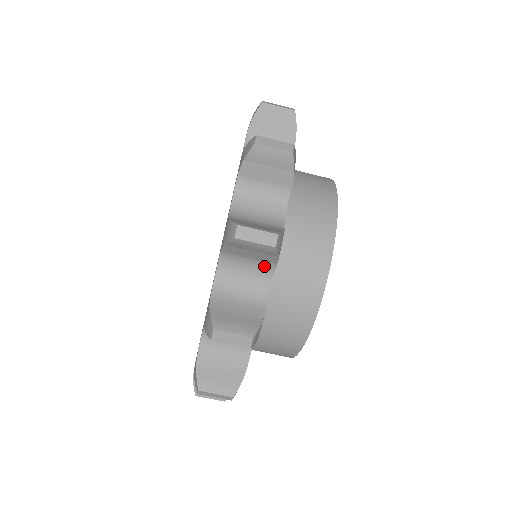
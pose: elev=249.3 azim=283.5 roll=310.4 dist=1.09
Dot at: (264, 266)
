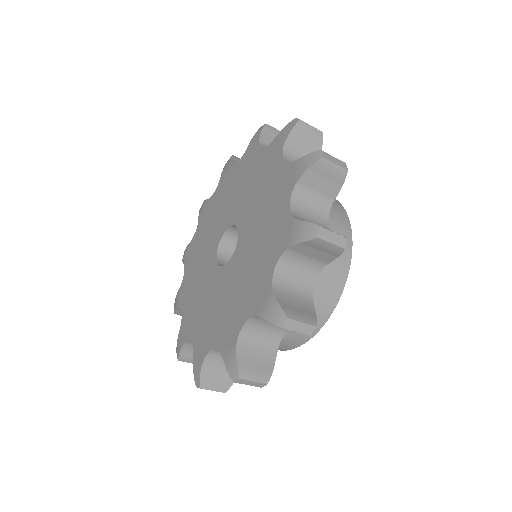
Dot at: (316, 265)
